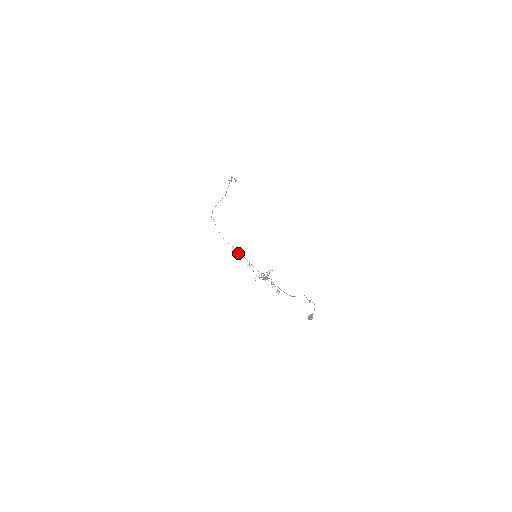
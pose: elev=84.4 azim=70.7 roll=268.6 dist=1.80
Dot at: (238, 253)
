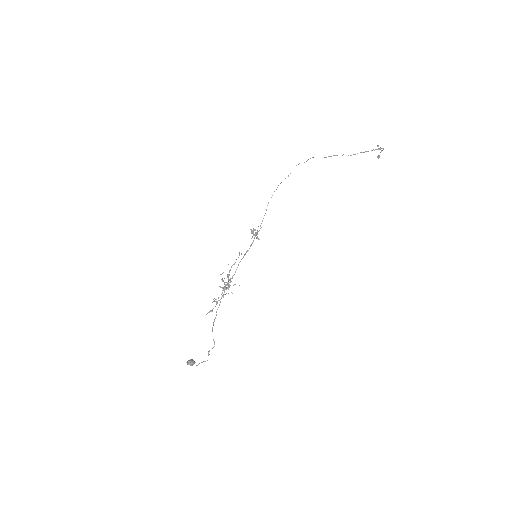
Dot at: (255, 230)
